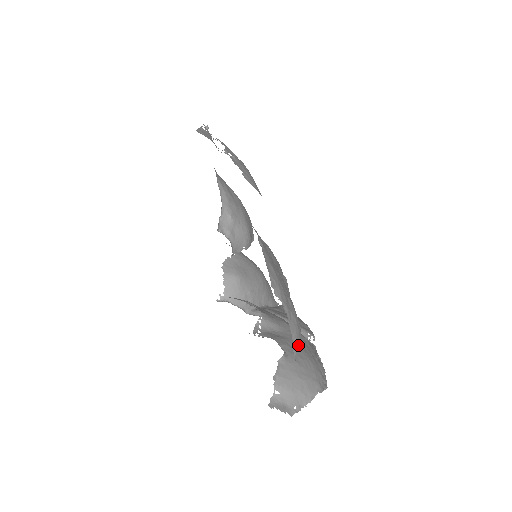
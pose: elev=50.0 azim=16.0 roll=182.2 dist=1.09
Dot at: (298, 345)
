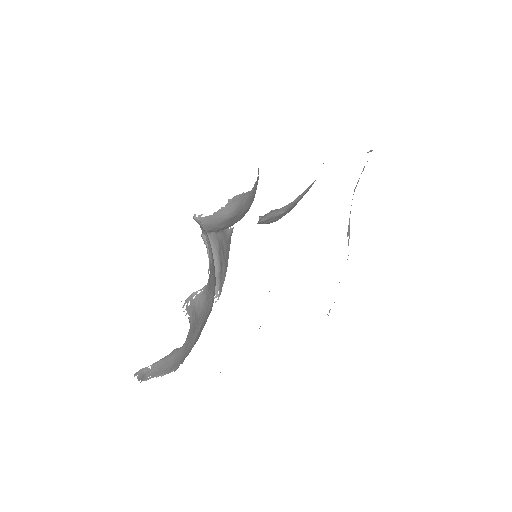
Dot at: occluded
